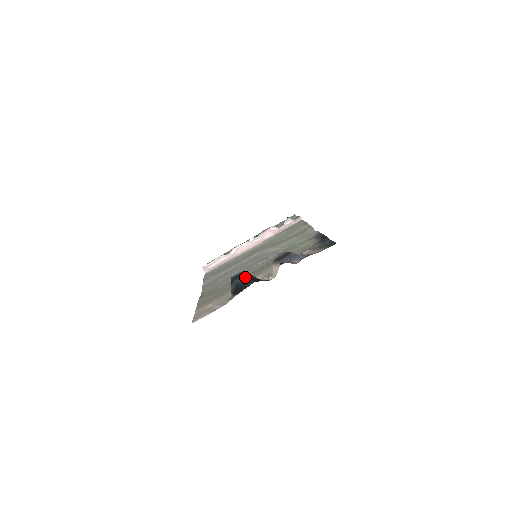
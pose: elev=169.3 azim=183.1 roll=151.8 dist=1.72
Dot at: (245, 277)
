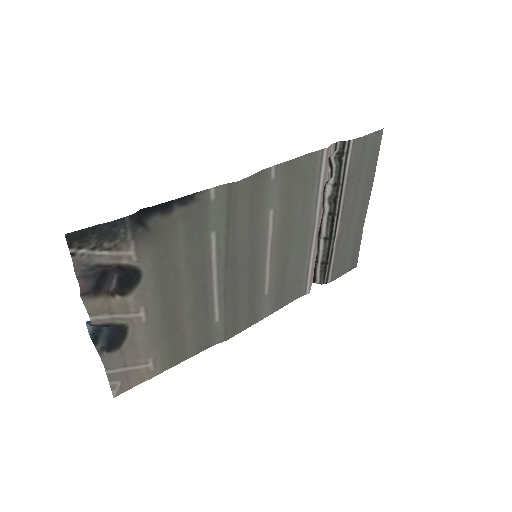
Dot at: occluded
